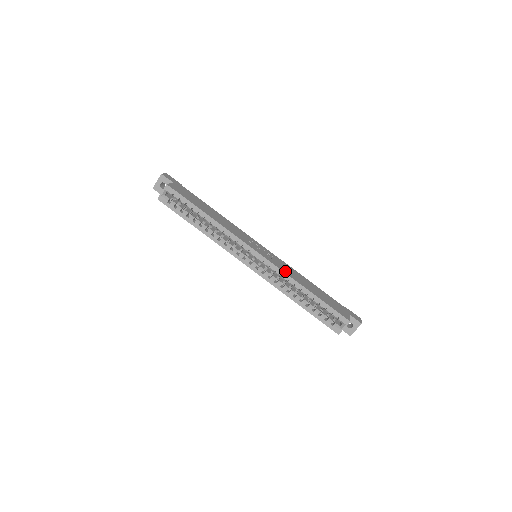
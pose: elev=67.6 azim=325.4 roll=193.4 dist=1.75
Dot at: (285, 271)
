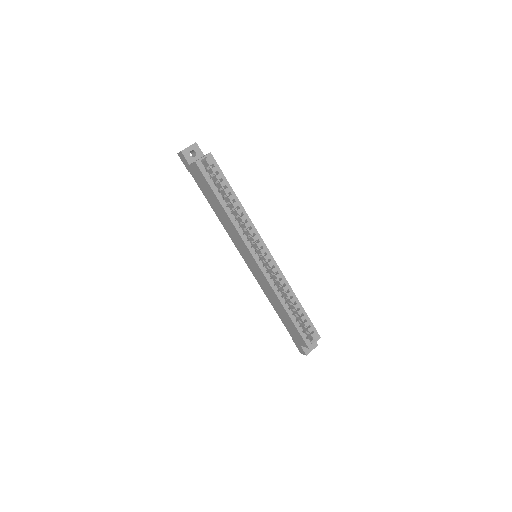
Dot at: (283, 277)
